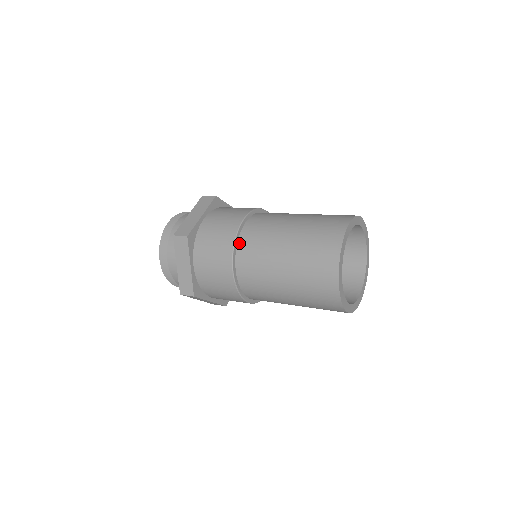
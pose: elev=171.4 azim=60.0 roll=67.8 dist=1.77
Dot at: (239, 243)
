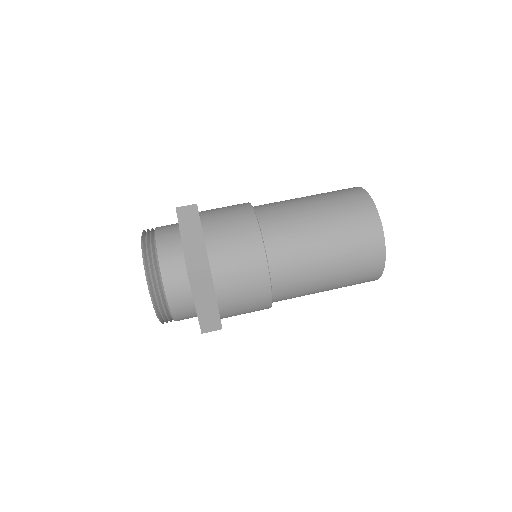
Dot at: (268, 254)
